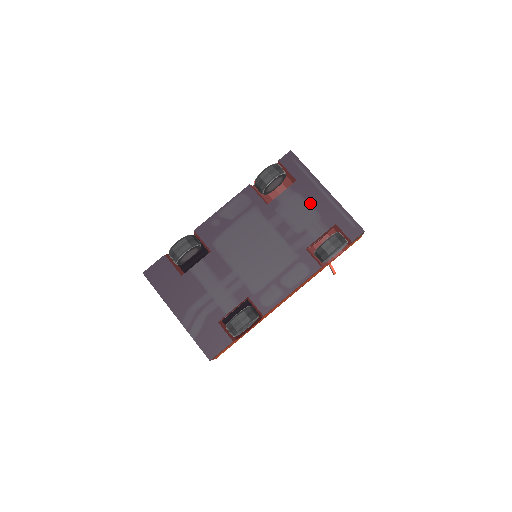
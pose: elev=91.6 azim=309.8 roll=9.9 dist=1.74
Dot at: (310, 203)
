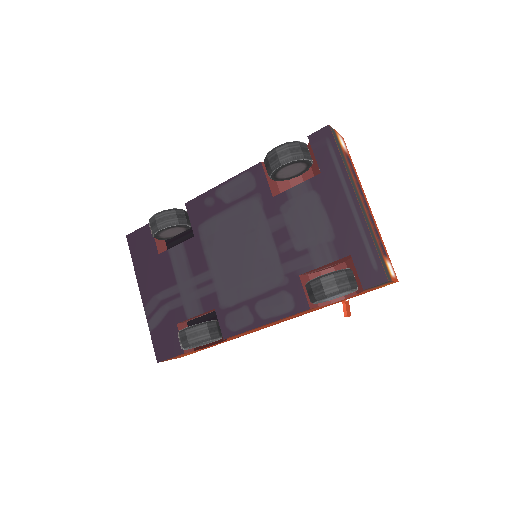
Dot at: (327, 212)
